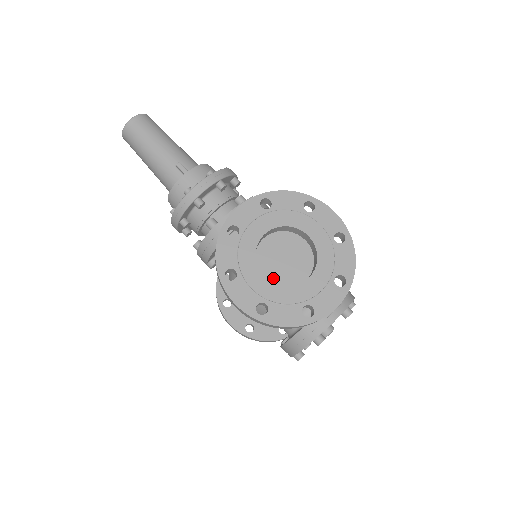
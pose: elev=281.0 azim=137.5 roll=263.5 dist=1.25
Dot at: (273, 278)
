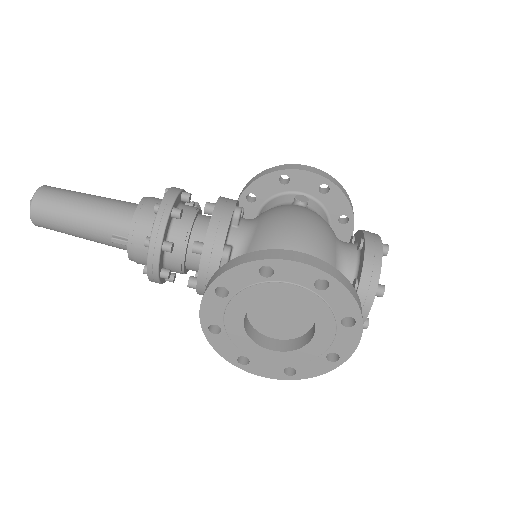
Dot at: (282, 334)
